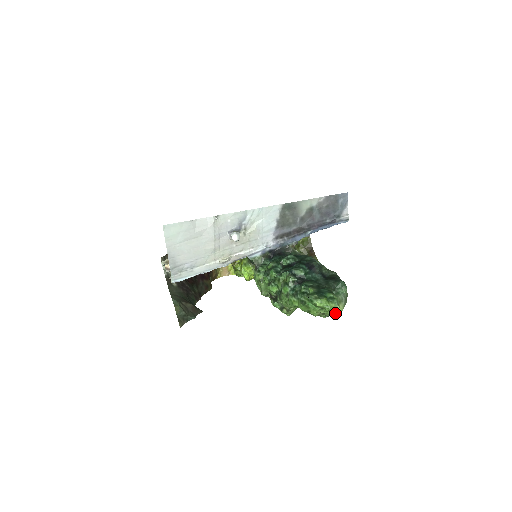
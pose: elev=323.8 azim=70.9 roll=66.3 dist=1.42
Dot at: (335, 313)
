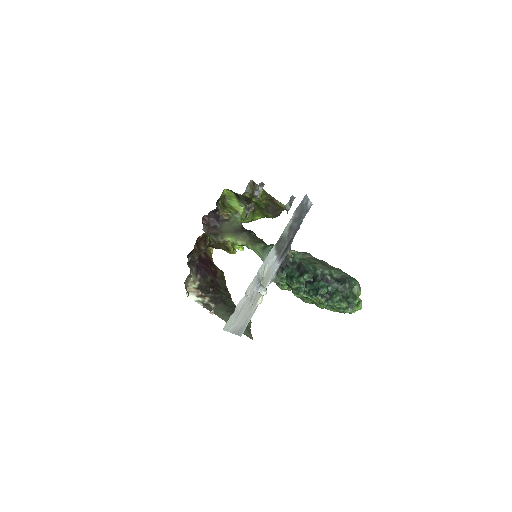
Dot at: occluded
